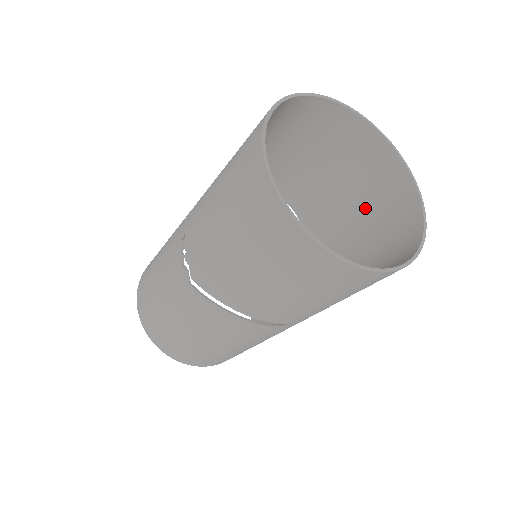
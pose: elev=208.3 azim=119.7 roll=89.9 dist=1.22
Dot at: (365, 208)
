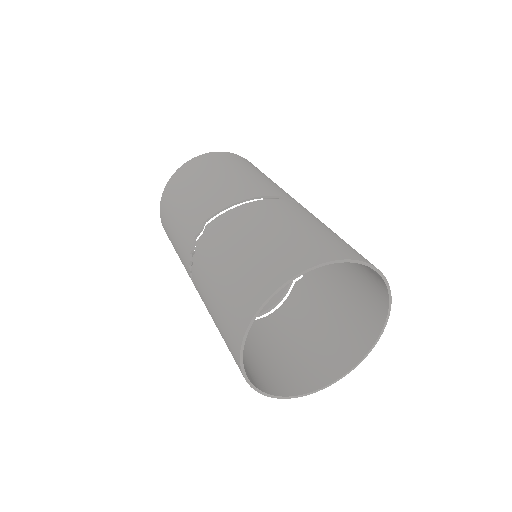
Dot at: (354, 270)
